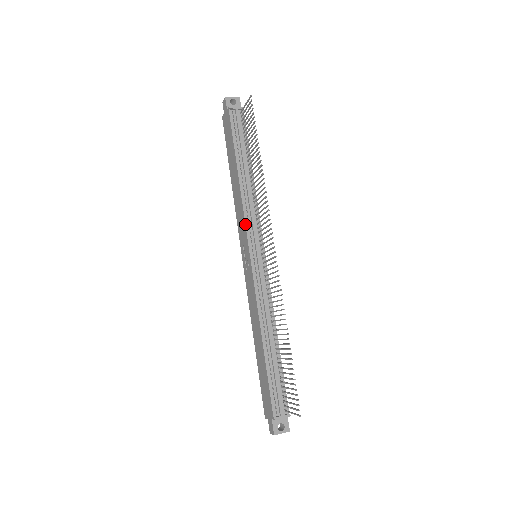
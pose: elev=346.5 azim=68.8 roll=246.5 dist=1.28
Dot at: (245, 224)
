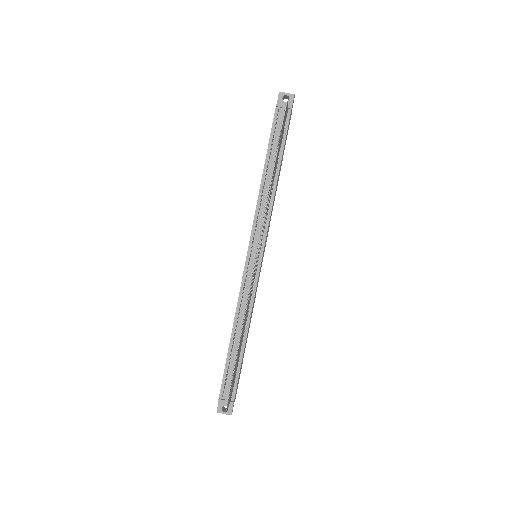
Dot at: occluded
